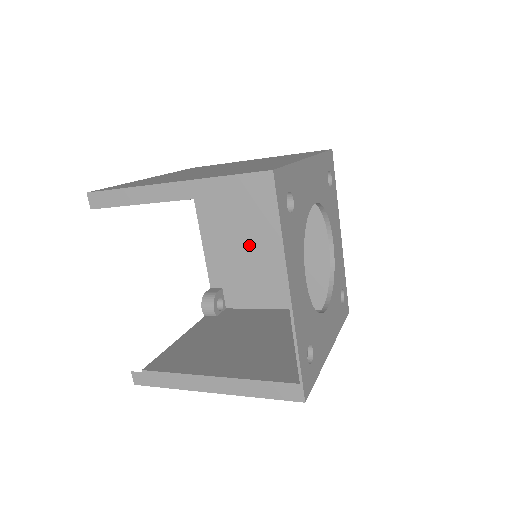
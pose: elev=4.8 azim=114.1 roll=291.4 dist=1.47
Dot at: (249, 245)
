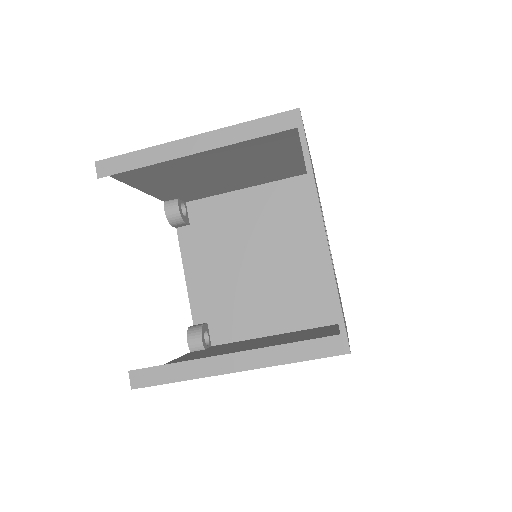
Dot at: (237, 269)
